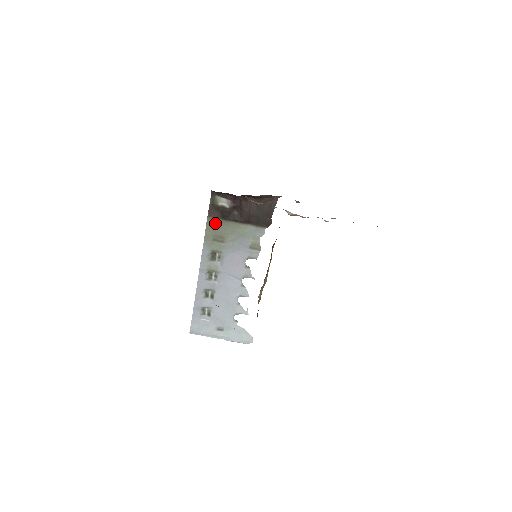
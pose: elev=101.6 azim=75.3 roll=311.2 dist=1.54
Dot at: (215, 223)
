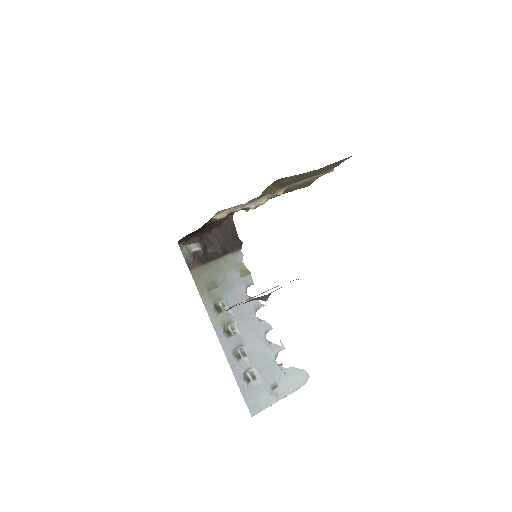
Dot at: (199, 273)
